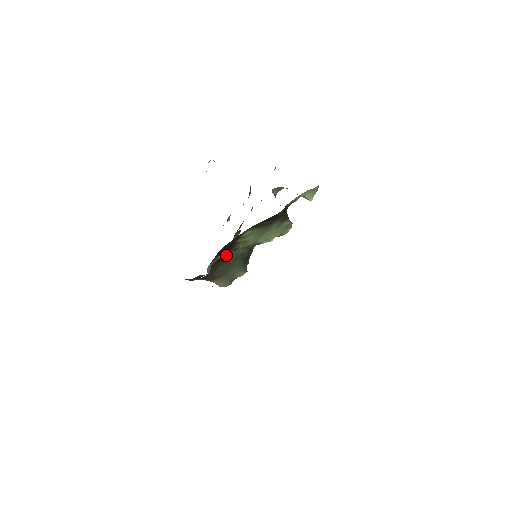
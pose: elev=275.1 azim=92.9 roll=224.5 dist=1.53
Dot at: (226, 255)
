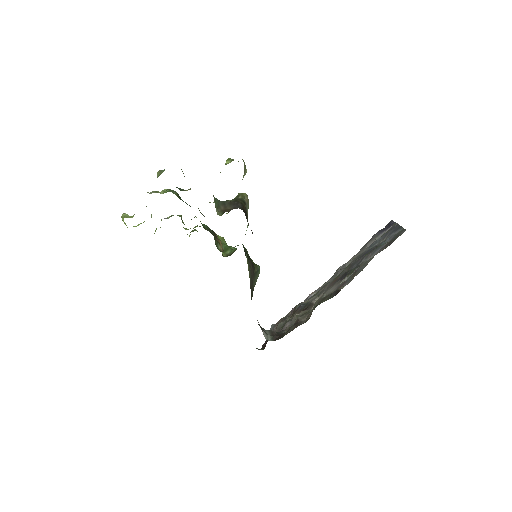
Dot at: occluded
